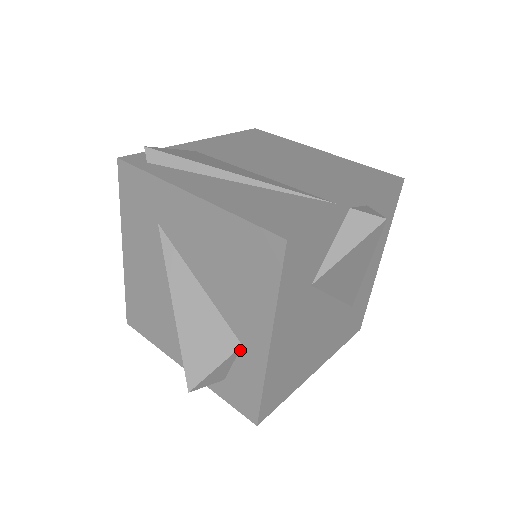
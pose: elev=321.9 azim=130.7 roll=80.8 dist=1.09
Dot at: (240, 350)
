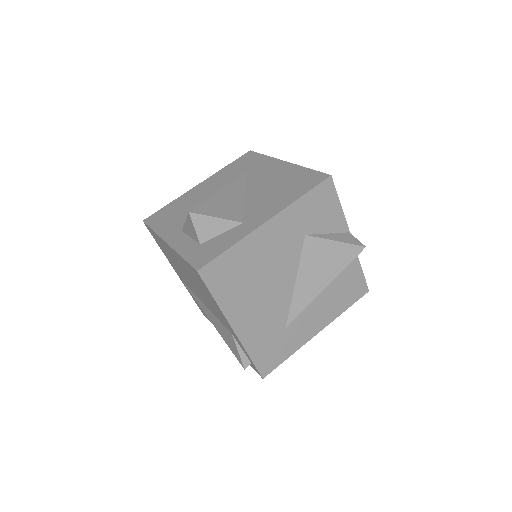
Dot at: (238, 225)
